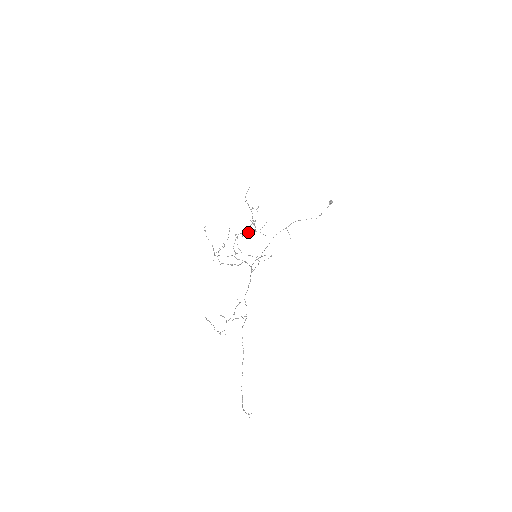
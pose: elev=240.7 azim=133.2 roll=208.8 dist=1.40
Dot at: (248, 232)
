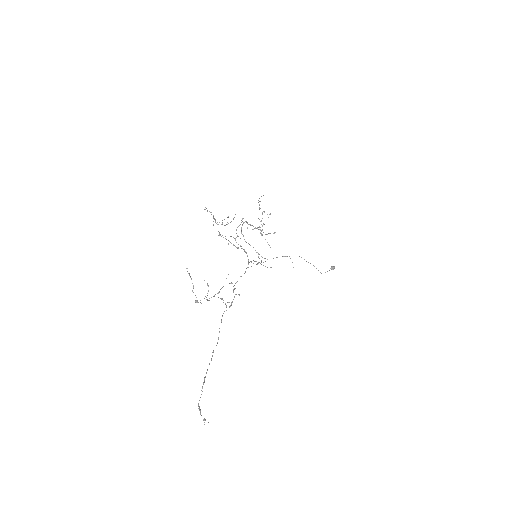
Dot at: (255, 227)
